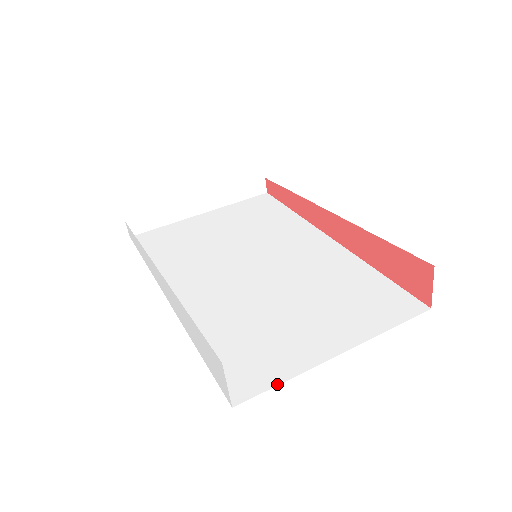
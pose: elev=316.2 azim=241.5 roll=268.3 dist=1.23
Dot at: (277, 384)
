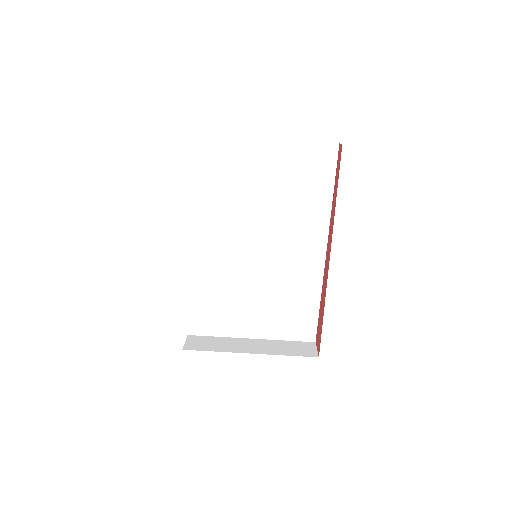
Dot at: (213, 336)
